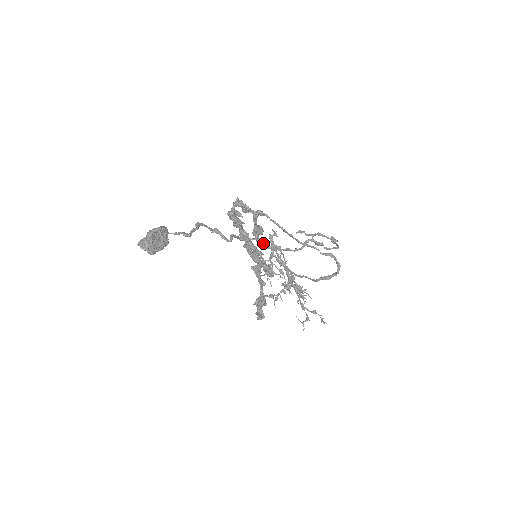
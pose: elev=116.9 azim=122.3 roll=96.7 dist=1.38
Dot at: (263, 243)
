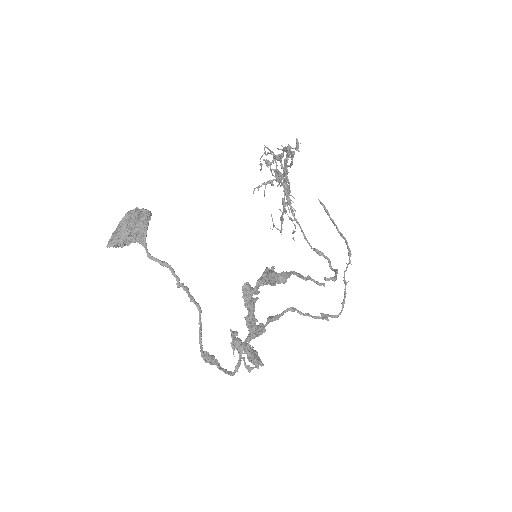
Dot at: (268, 323)
